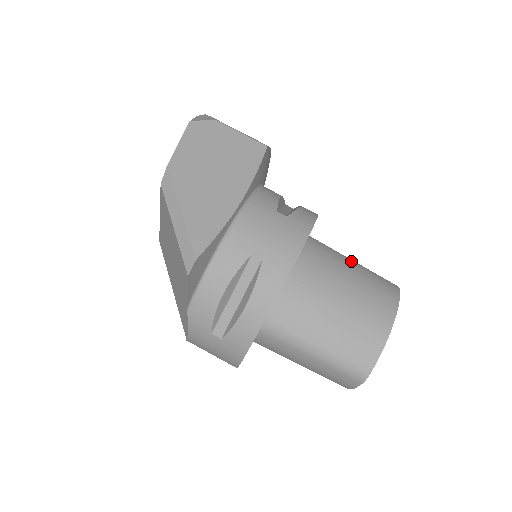
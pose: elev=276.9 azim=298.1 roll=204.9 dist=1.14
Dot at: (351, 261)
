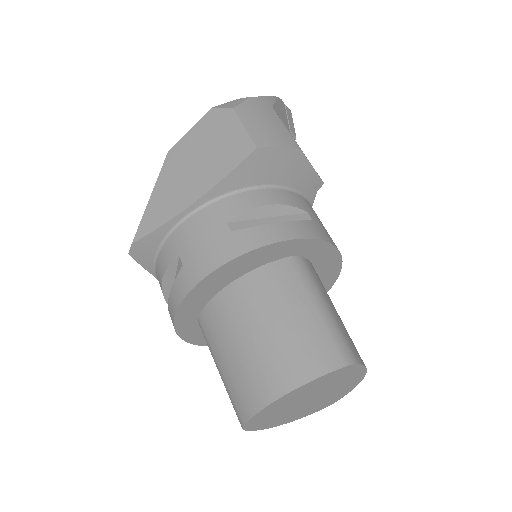
Dot at: (311, 306)
